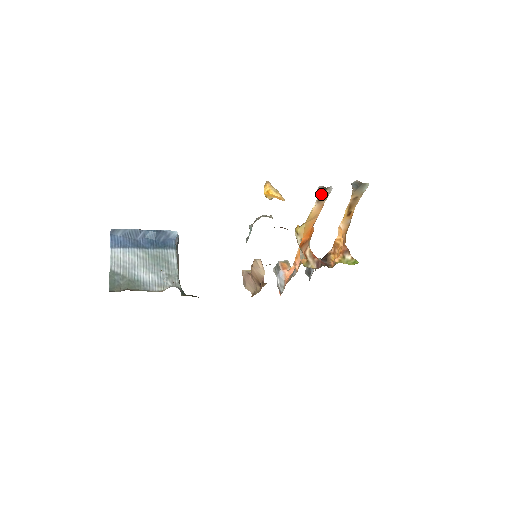
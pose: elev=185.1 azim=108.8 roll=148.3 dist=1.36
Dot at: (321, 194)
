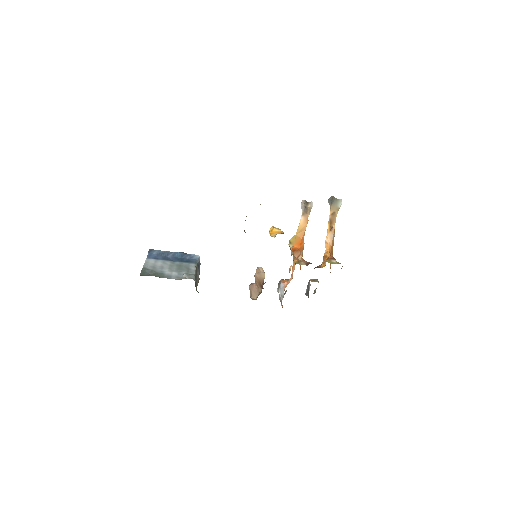
Dot at: (305, 208)
